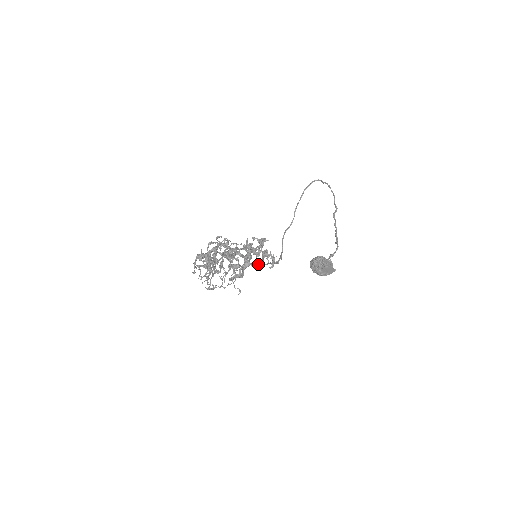
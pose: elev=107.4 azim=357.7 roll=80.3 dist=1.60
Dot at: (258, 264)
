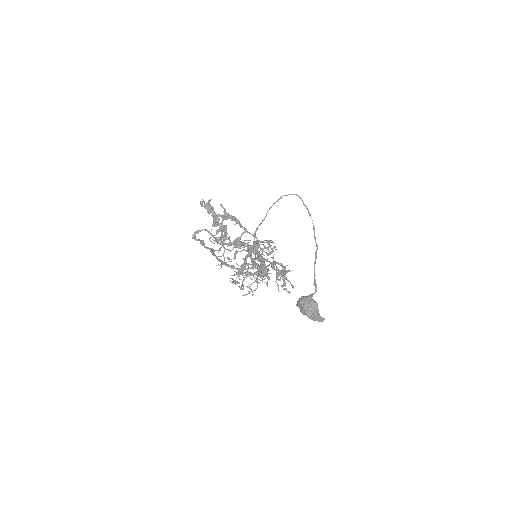
Dot at: (219, 239)
